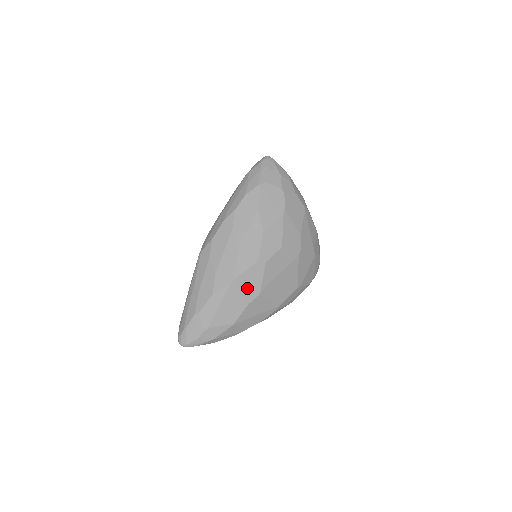
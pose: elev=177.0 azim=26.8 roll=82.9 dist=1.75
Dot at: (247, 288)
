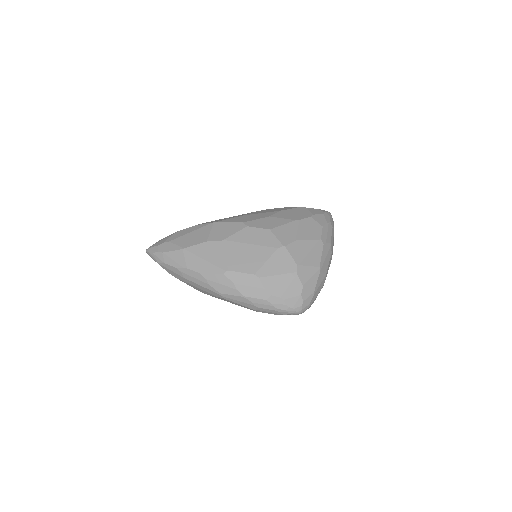
Dot at: (218, 232)
